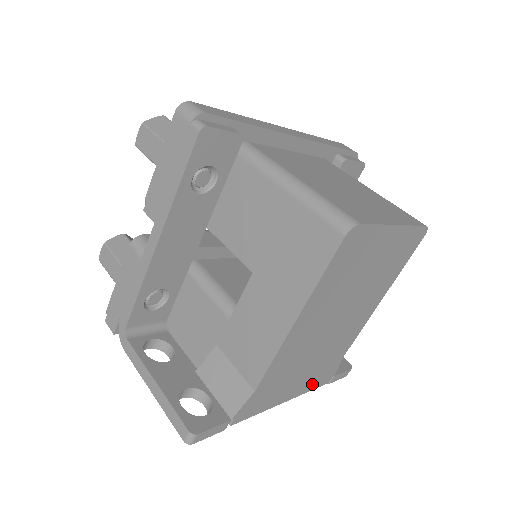
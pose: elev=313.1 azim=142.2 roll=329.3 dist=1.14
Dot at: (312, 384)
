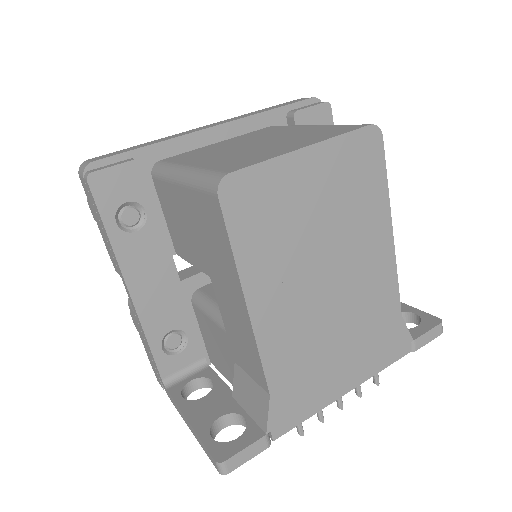
Dot at: (377, 361)
